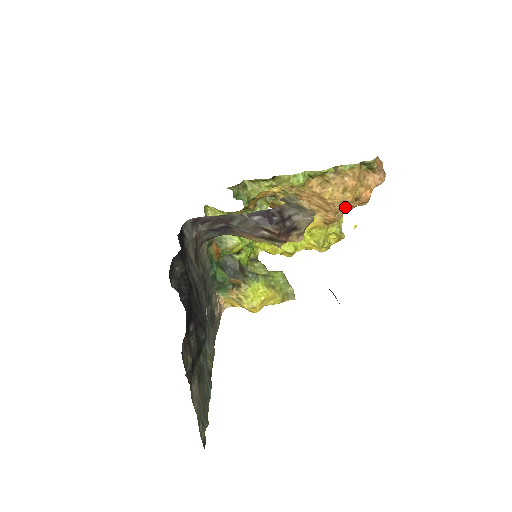
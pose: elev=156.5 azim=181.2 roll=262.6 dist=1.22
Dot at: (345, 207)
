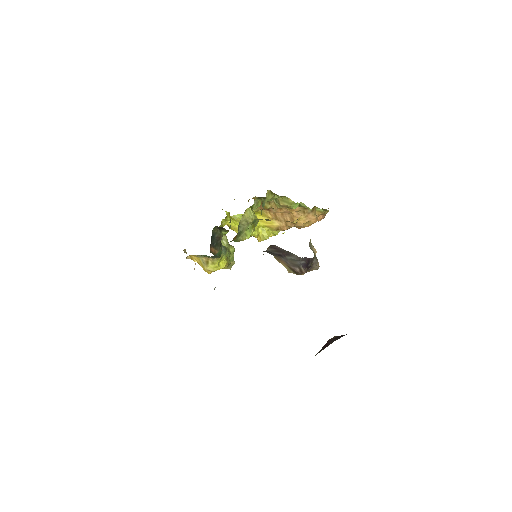
Dot at: occluded
